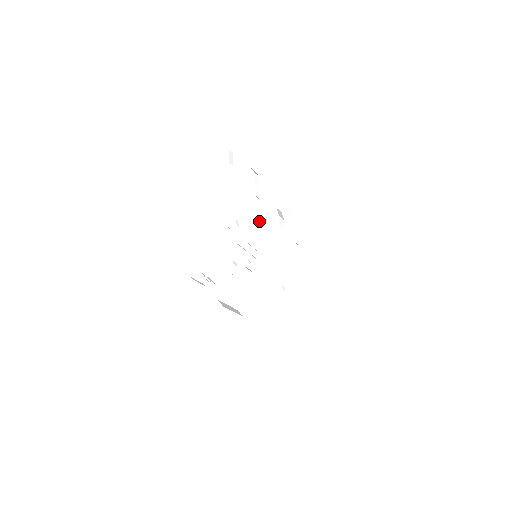
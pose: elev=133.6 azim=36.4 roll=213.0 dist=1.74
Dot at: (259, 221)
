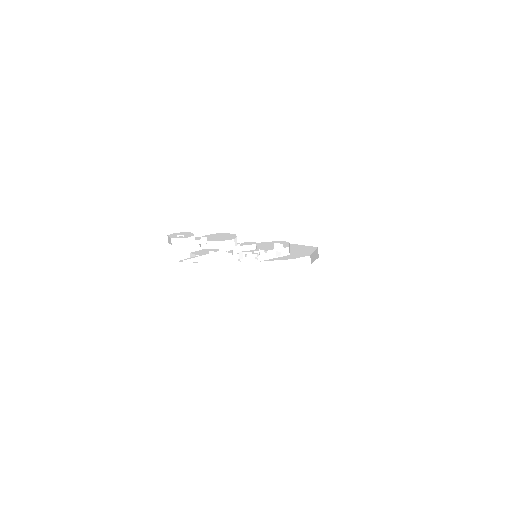
Dot at: occluded
